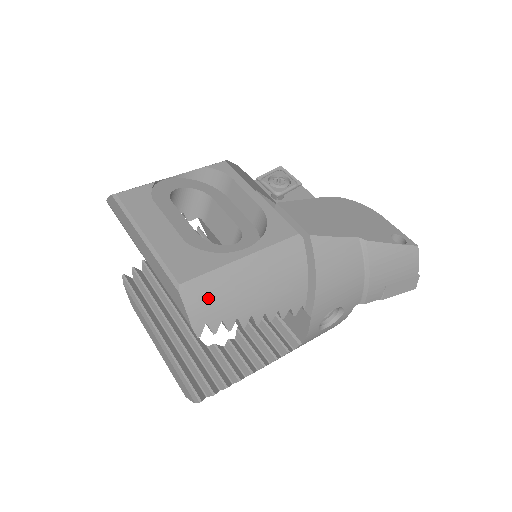
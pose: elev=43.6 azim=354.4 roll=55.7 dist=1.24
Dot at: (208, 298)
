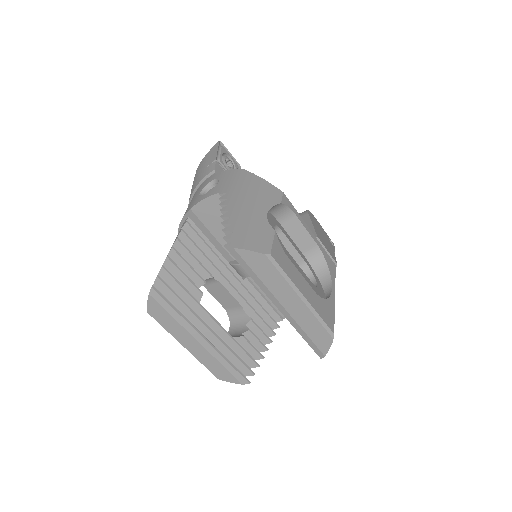
Dot at: occluded
